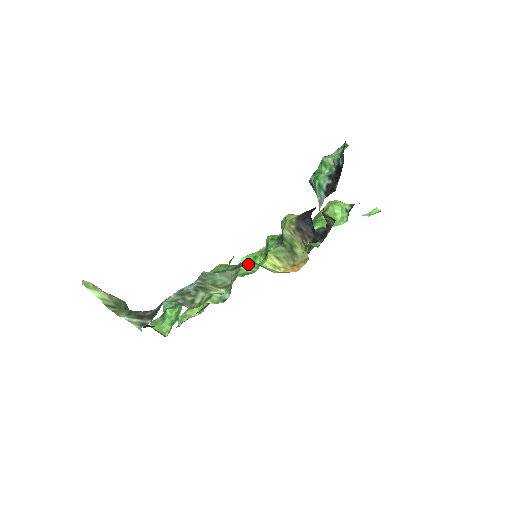
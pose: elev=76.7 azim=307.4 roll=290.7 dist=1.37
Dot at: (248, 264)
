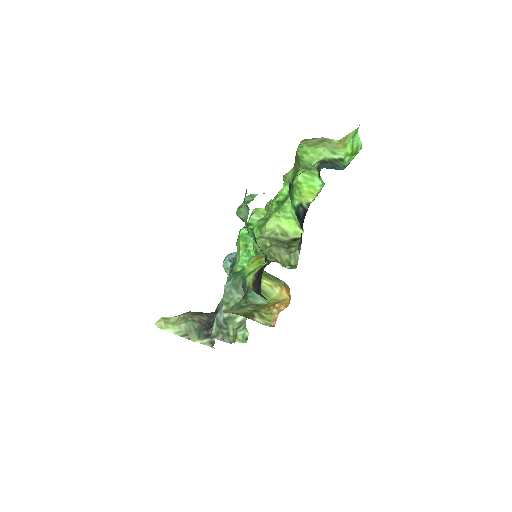
Dot at: occluded
